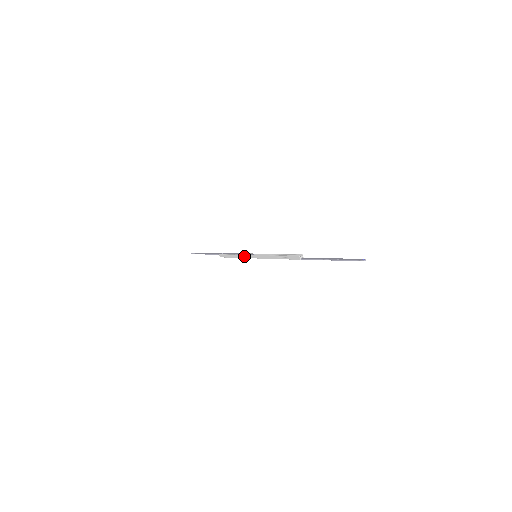
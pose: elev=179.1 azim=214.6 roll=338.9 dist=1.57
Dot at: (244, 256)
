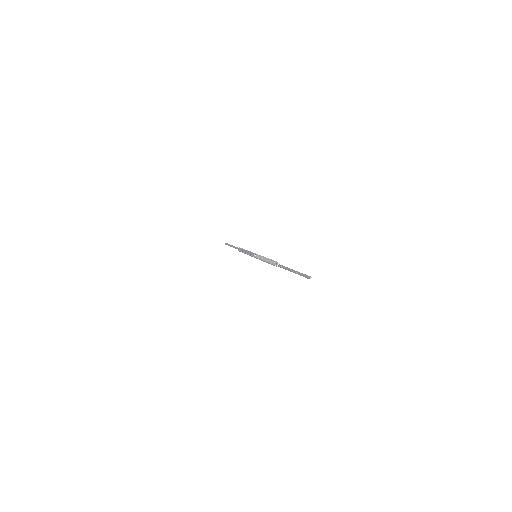
Dot at: (250, 255)
